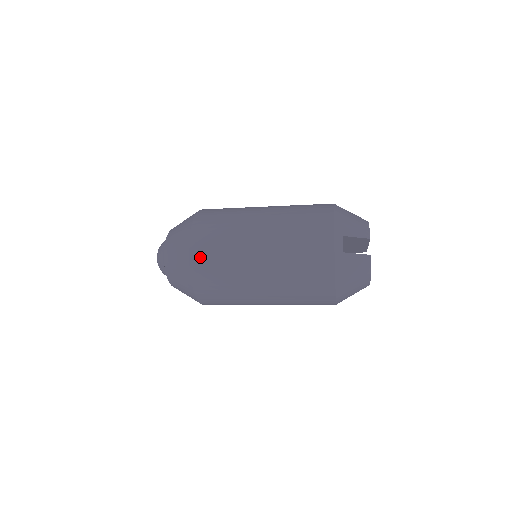
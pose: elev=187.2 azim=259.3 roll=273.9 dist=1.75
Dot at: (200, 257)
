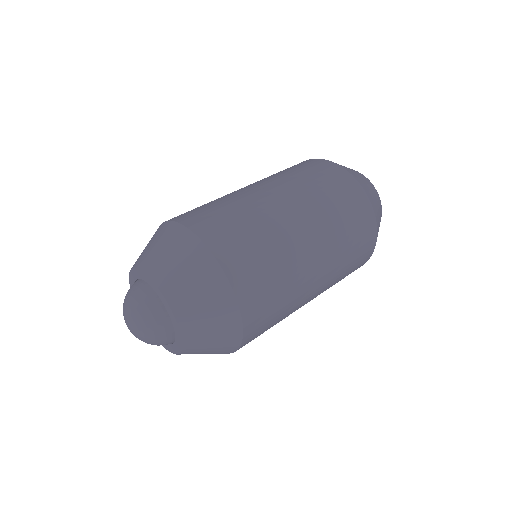
Dot at: (254, 337)
